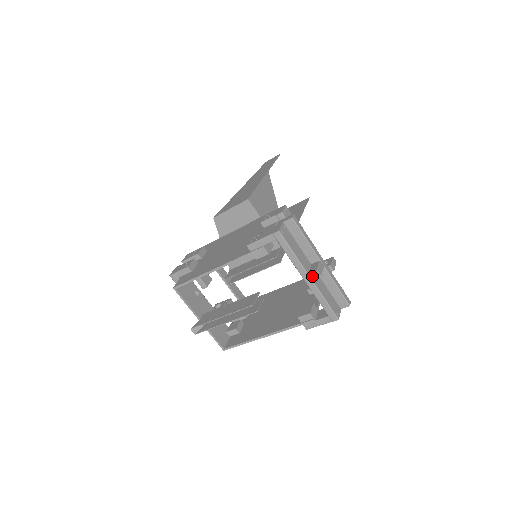
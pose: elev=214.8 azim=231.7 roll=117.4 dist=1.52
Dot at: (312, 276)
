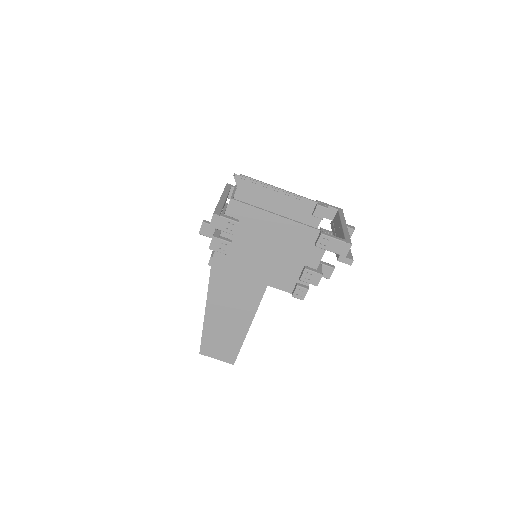
Dot at: (349, 226)
